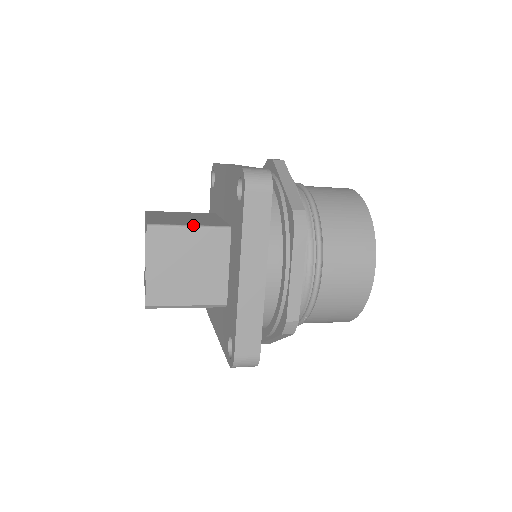
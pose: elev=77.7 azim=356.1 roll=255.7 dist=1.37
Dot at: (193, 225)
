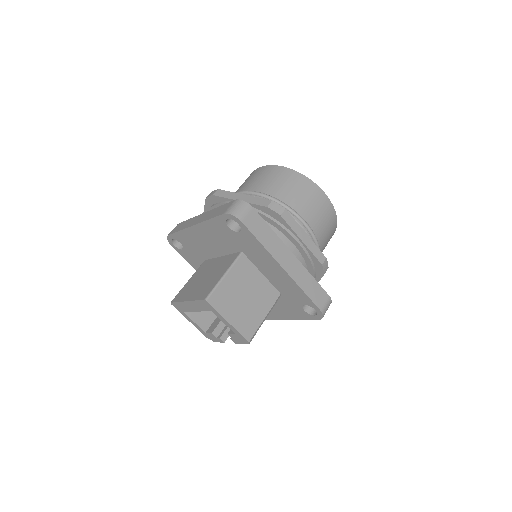
Dot at: (225, 273)
